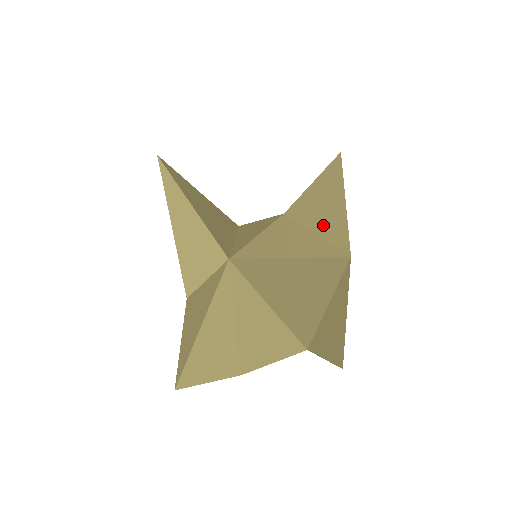
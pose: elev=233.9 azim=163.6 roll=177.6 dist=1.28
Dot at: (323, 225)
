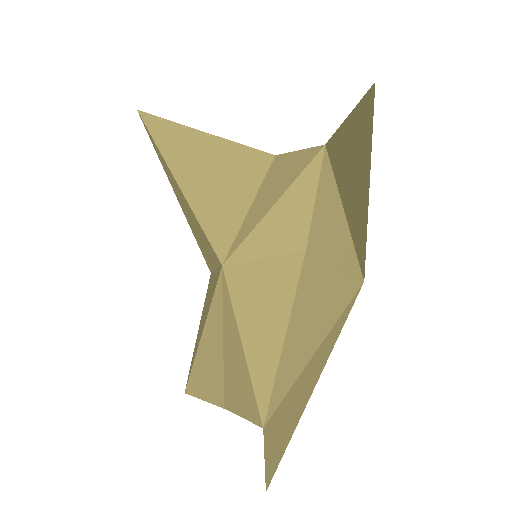
Dot at: (349, 204)
